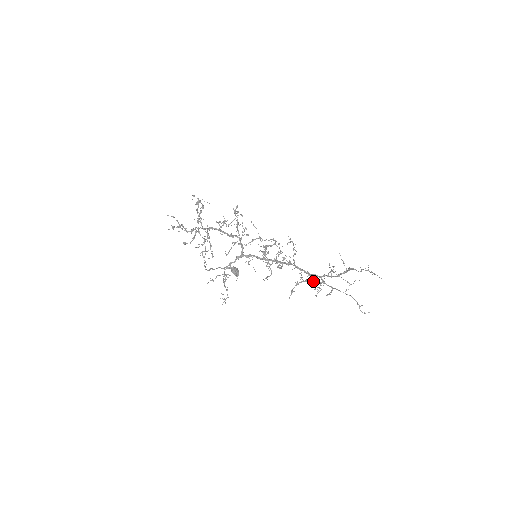
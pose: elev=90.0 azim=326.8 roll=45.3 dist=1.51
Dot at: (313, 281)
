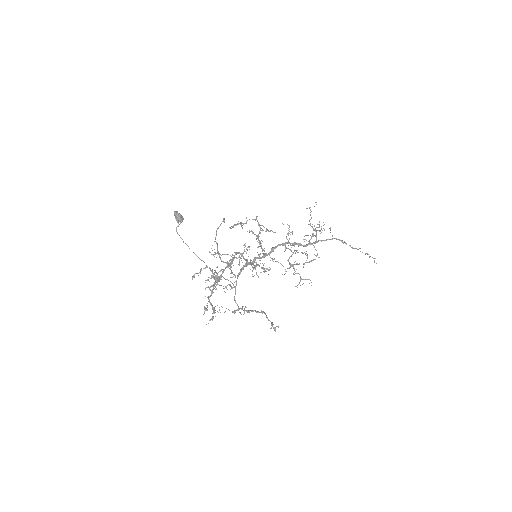
Dot at: occluded
